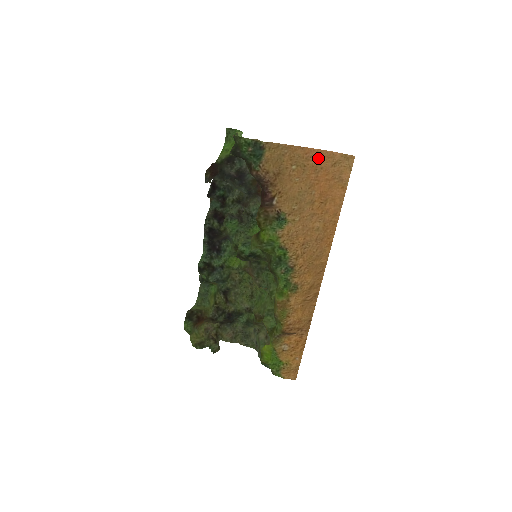
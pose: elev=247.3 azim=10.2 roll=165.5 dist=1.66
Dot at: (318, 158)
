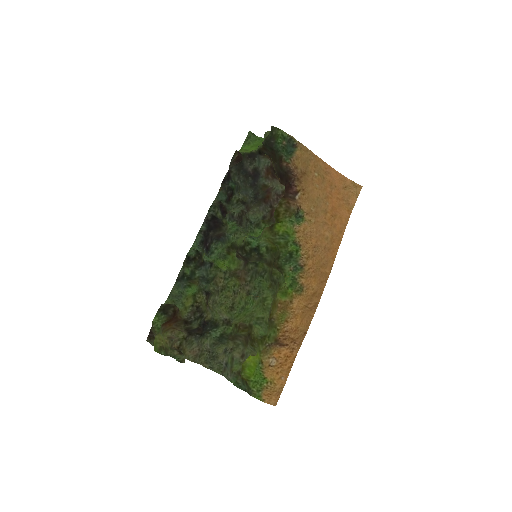
Dot at: (334, 177)
